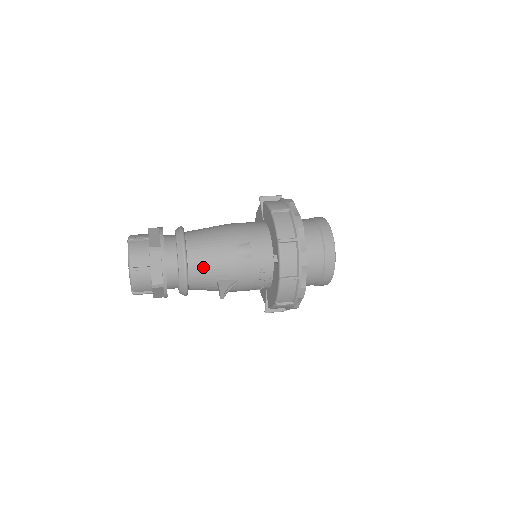
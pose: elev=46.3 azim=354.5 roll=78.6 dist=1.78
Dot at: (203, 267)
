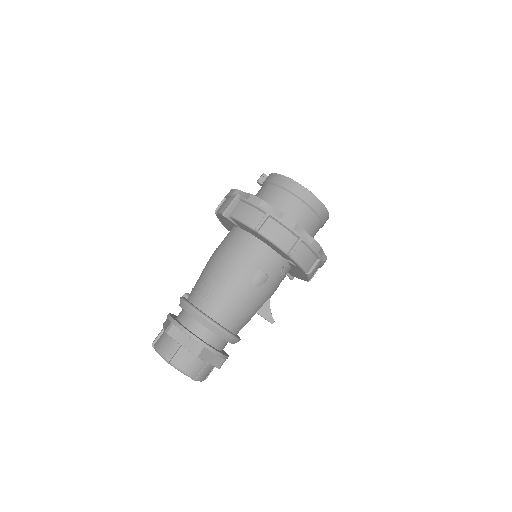
Dot at: (241, 320)
